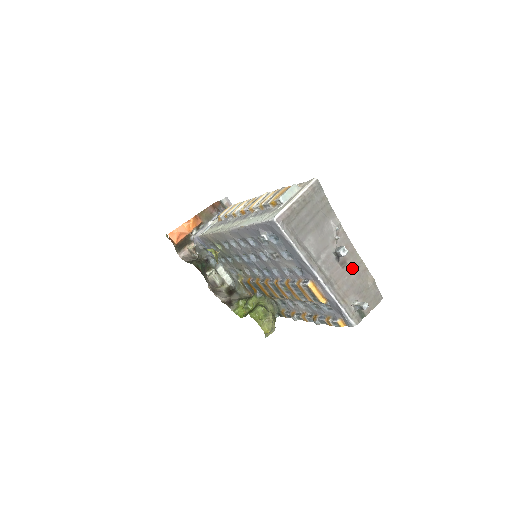
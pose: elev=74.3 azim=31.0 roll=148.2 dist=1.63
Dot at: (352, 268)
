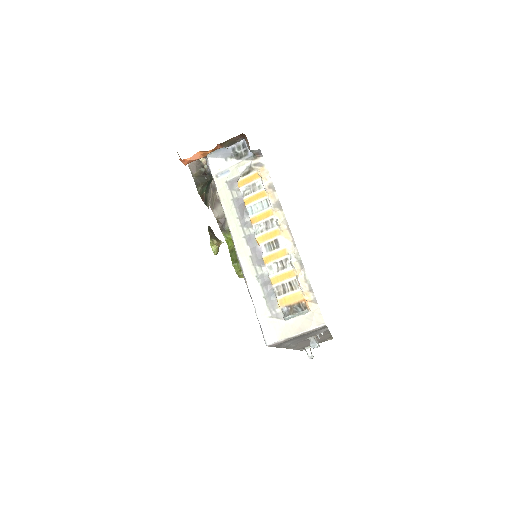
Dot at: occluded
